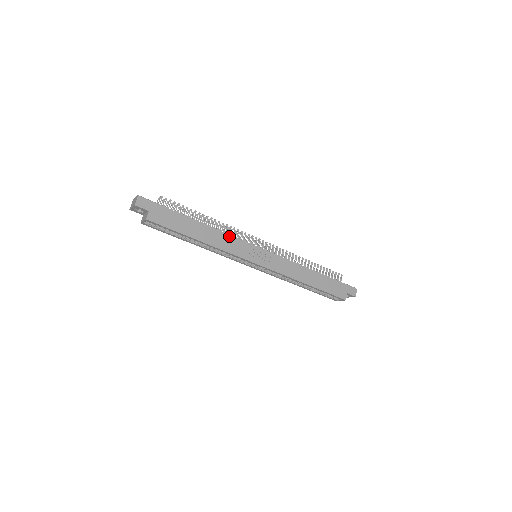
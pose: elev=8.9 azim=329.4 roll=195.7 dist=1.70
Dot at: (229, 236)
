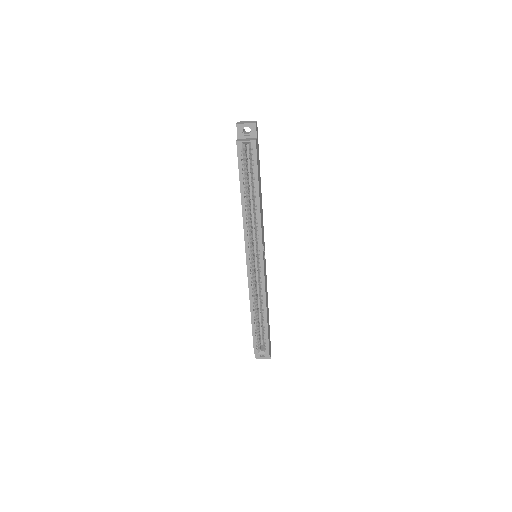
Dot at: occluded
